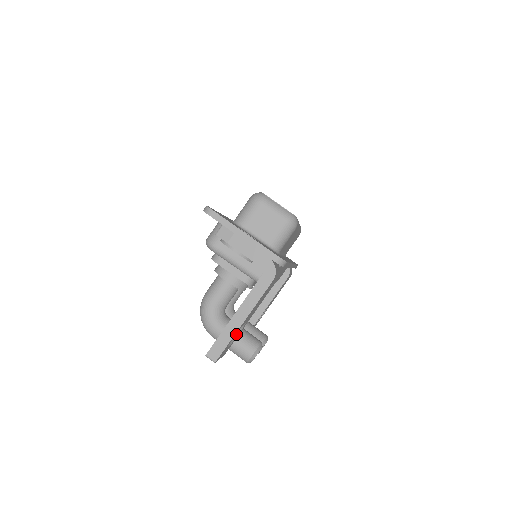
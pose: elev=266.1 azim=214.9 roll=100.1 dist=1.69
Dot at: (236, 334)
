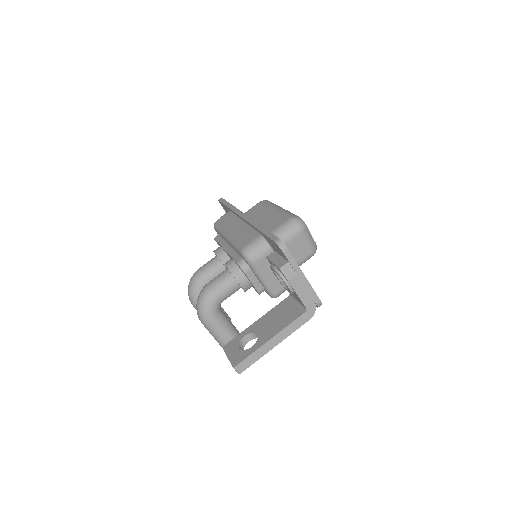
Dot at: occluded
